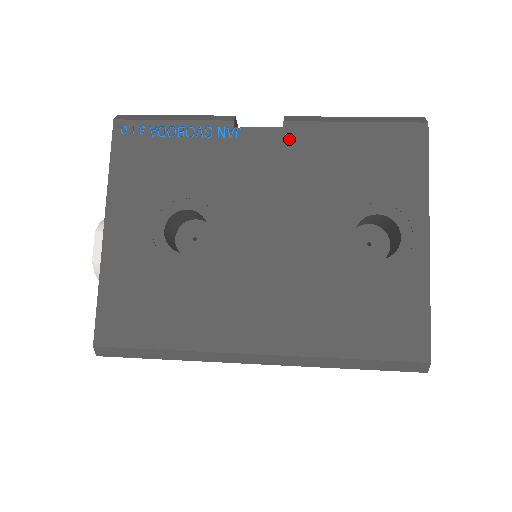
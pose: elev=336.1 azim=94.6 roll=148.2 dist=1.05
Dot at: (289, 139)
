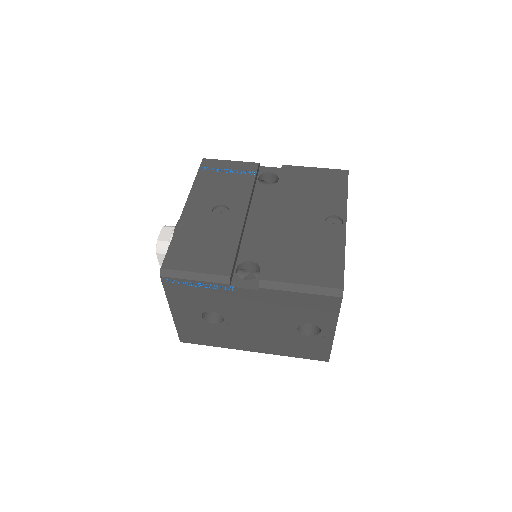
Dot at: (262, 295)
